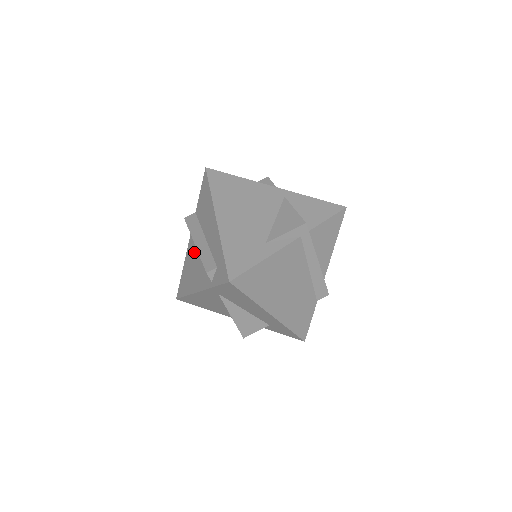
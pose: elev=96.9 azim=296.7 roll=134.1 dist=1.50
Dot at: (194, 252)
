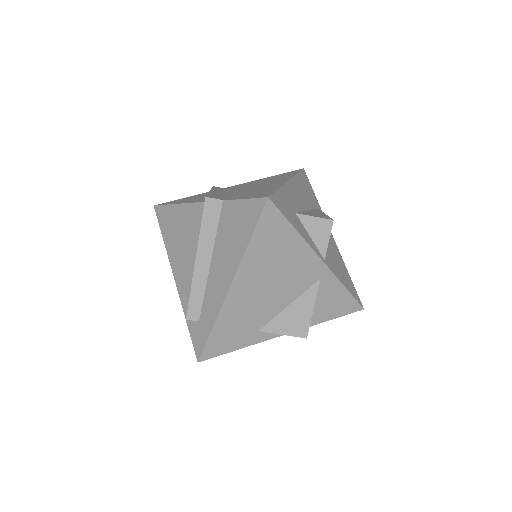
Dot at: (194, 234)
